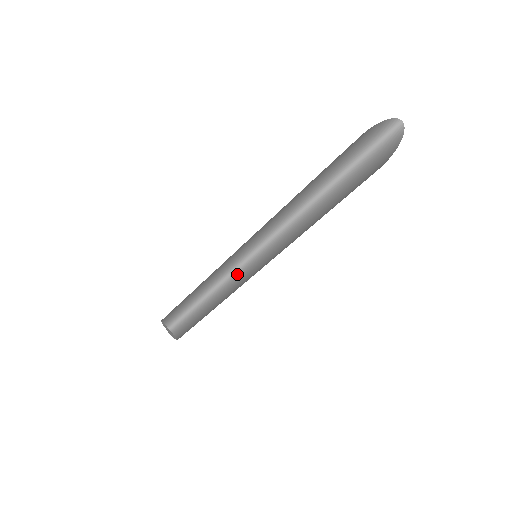
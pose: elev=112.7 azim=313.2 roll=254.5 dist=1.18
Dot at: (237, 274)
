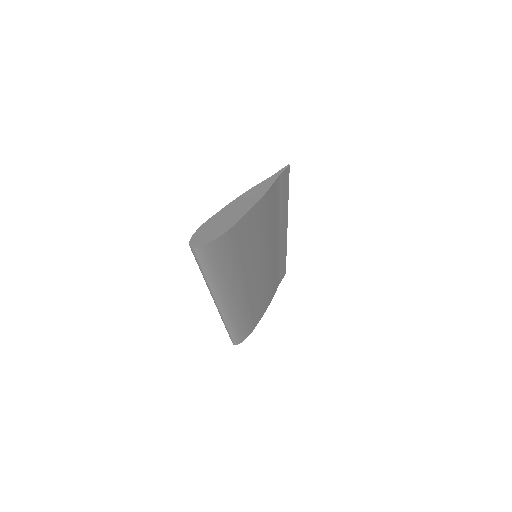
Dot at: (227, 322)
